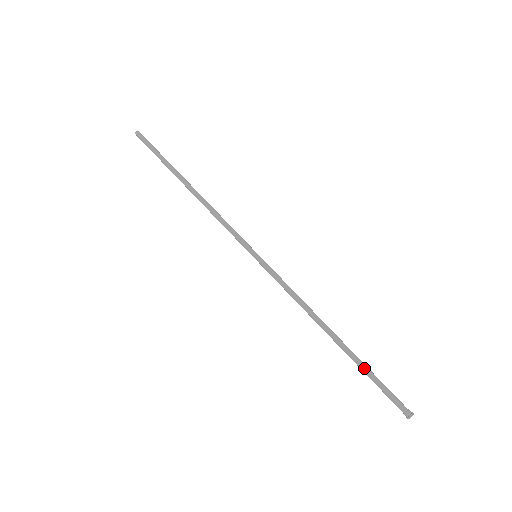
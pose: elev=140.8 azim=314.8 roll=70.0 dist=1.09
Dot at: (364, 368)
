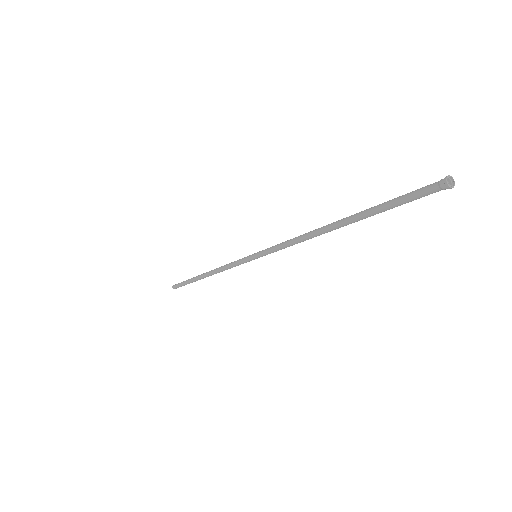
Dot at: (373, 207)
